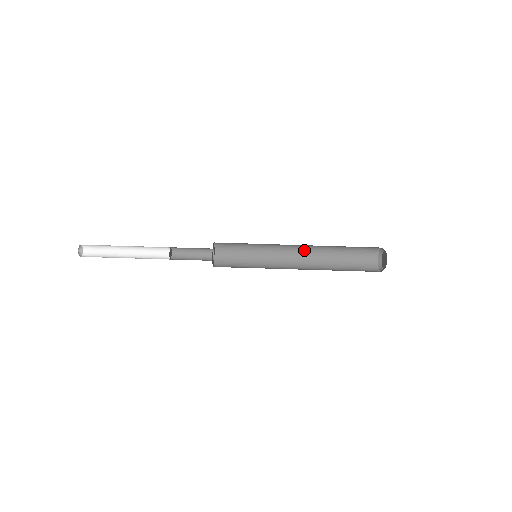
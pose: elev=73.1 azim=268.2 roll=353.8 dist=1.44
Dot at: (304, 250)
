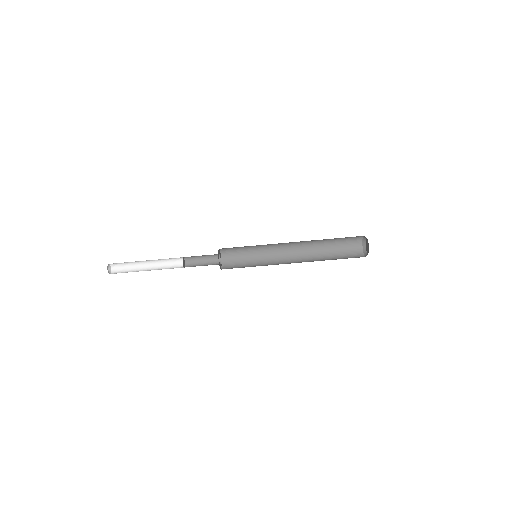
Dot at: (297, 250)
